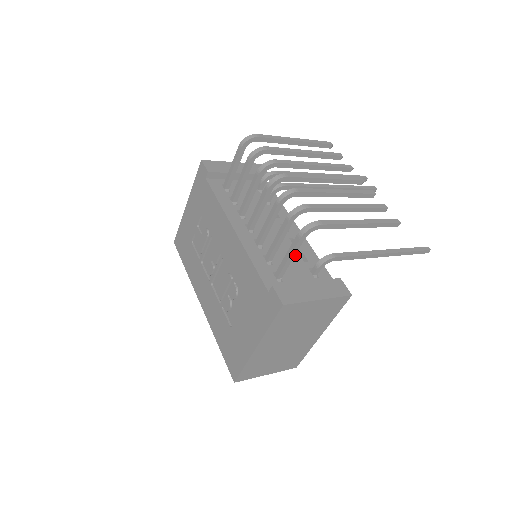
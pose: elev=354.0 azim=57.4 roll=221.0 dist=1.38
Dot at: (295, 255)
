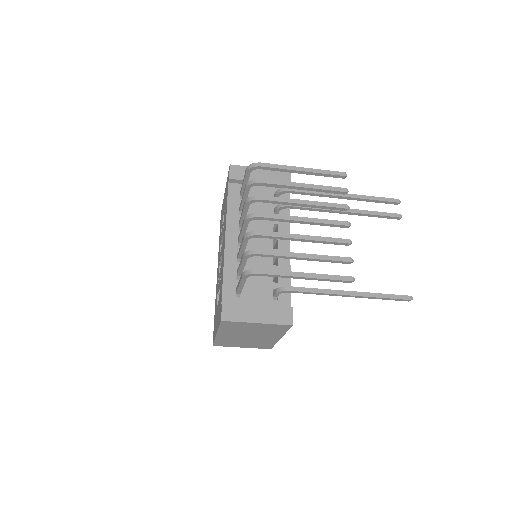
Dot at: occluded
